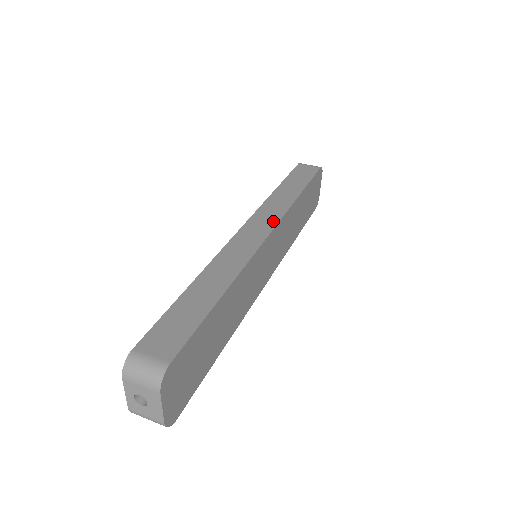
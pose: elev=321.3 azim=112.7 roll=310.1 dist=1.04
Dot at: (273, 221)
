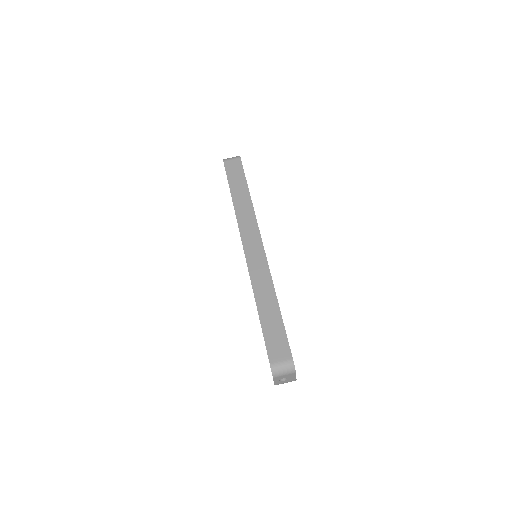
Dot at: (256, 231)
